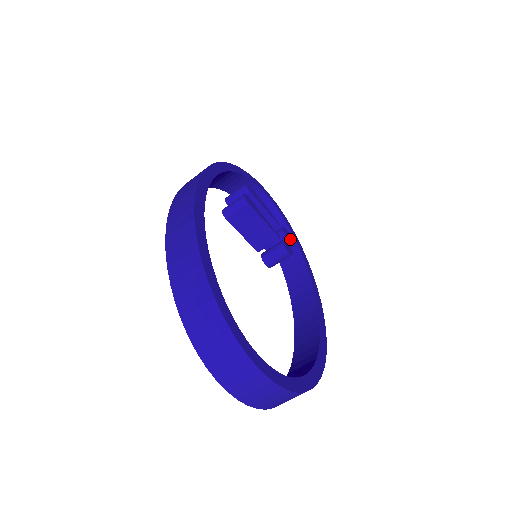
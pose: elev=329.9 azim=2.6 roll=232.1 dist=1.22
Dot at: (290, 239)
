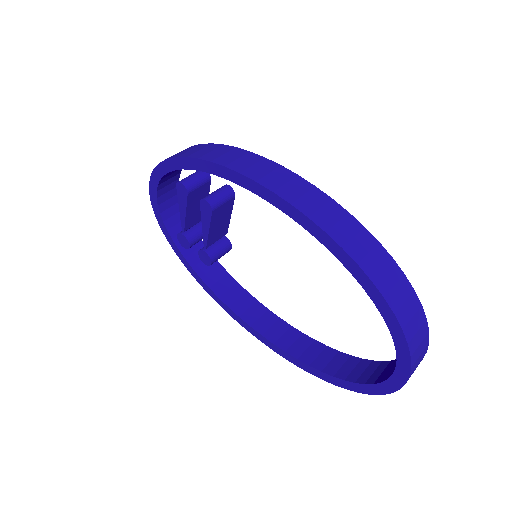
Dot at: occluded
